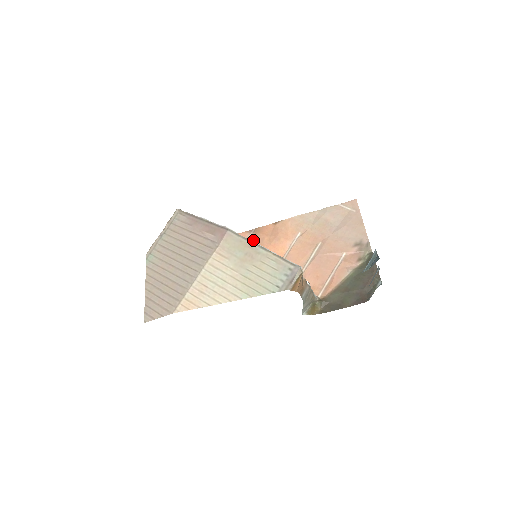
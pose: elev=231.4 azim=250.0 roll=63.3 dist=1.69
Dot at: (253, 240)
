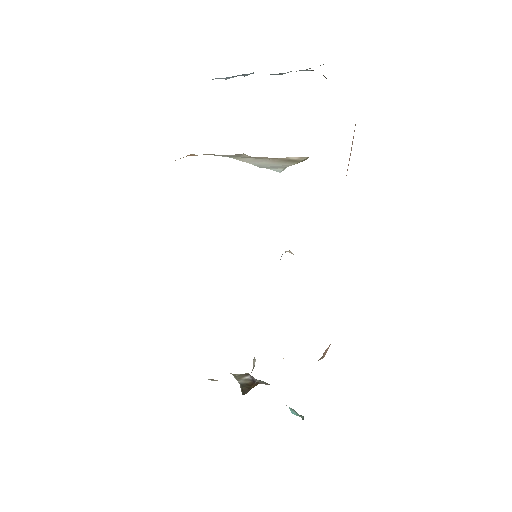
Dot at: occluded
